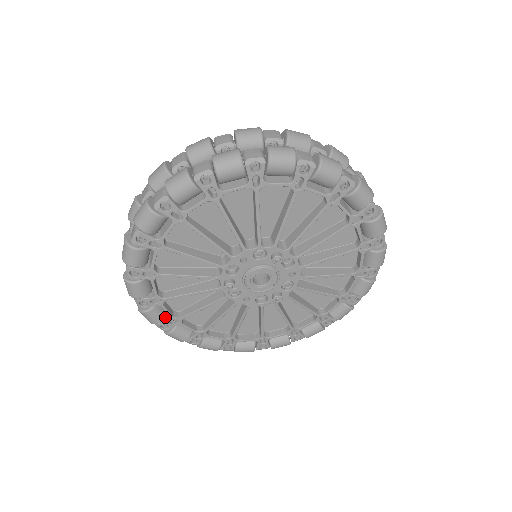
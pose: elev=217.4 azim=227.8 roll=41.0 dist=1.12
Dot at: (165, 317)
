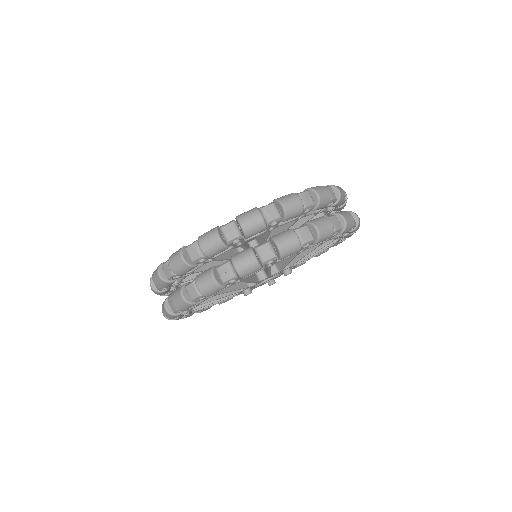
Dot at: (184, 314)
